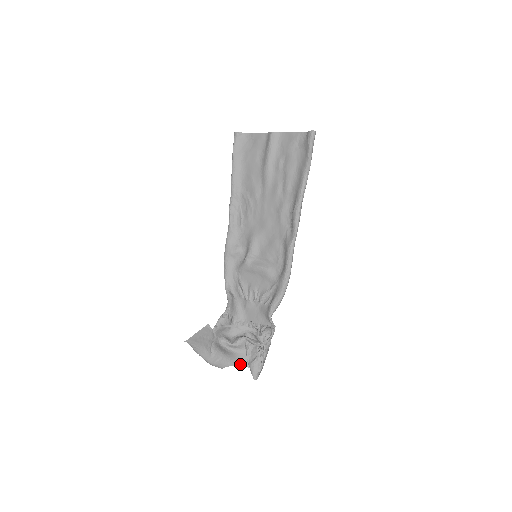
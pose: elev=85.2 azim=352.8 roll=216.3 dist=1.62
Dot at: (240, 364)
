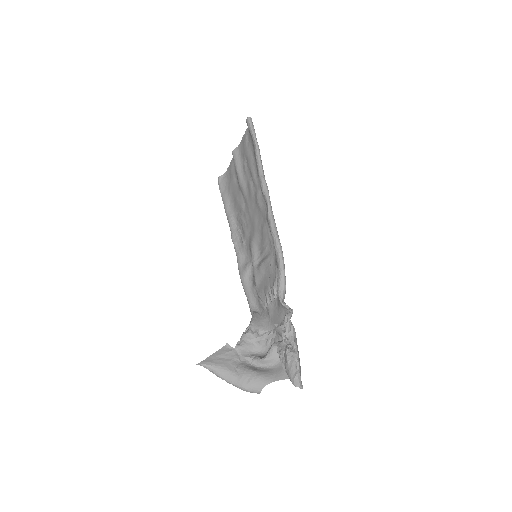
Dot at: (279, 379)
